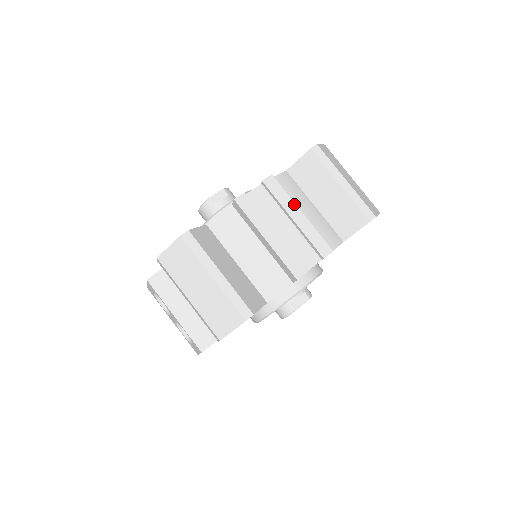
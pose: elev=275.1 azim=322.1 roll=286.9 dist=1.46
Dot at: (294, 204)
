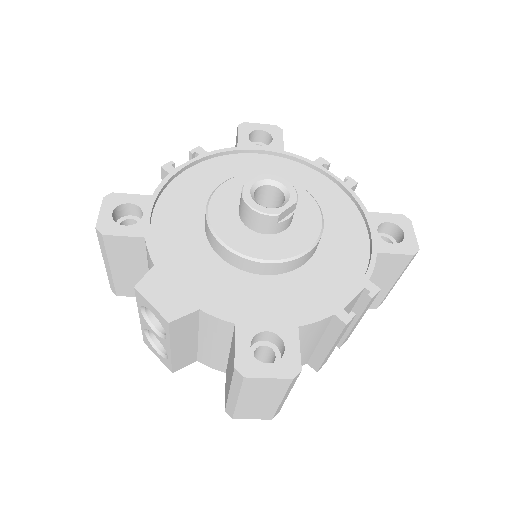
Dot at: occluded
